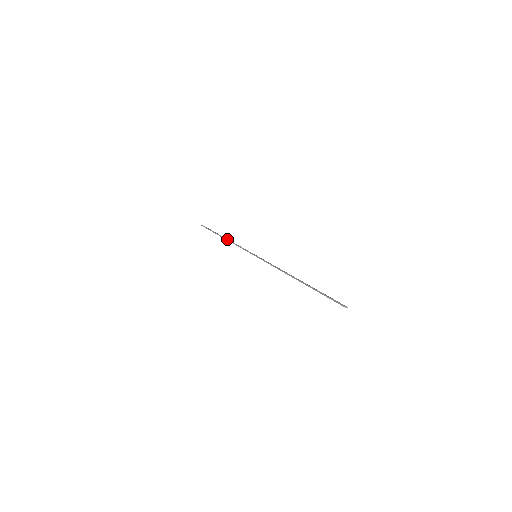
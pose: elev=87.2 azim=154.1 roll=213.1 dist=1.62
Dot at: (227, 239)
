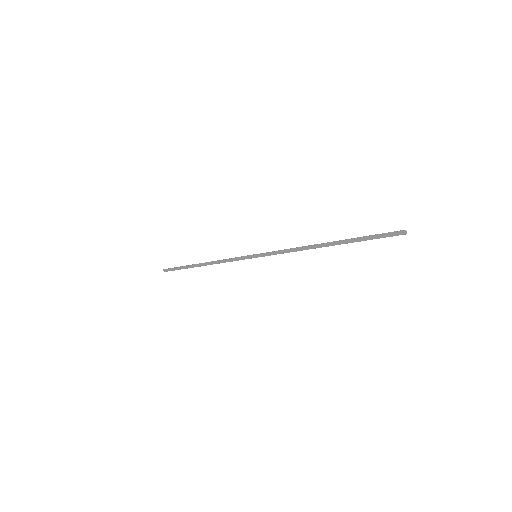
Dot at: occluded
